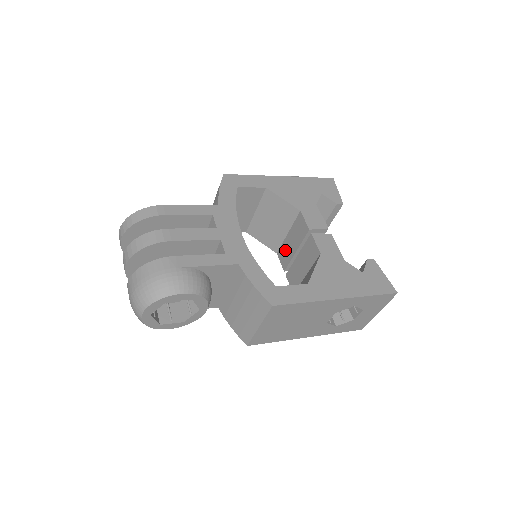
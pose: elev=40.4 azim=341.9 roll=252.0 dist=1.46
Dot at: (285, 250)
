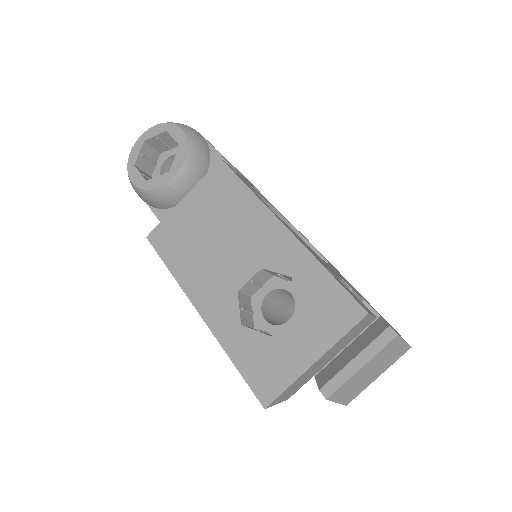
Dot at: occluded
